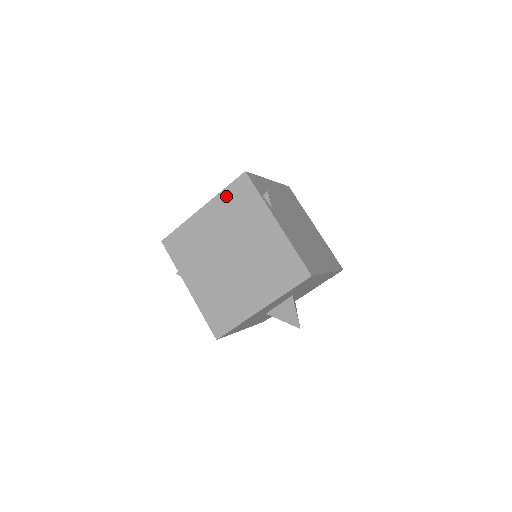
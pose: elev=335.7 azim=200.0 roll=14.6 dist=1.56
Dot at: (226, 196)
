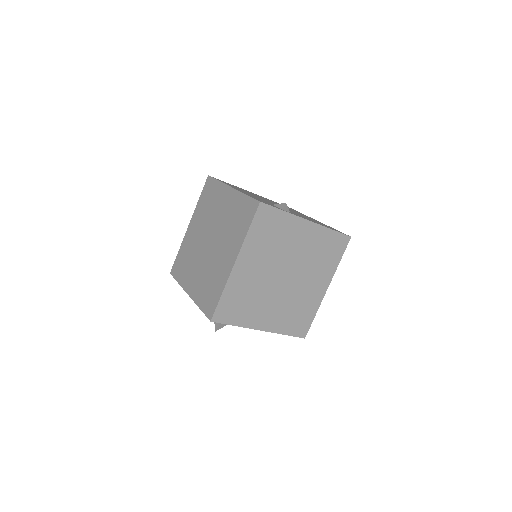
Dot at: (254, 235)
